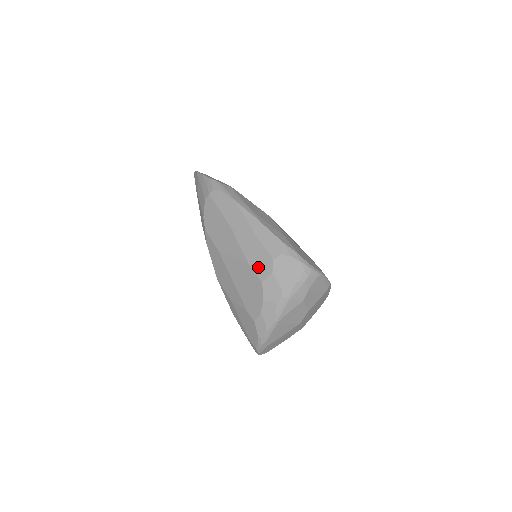
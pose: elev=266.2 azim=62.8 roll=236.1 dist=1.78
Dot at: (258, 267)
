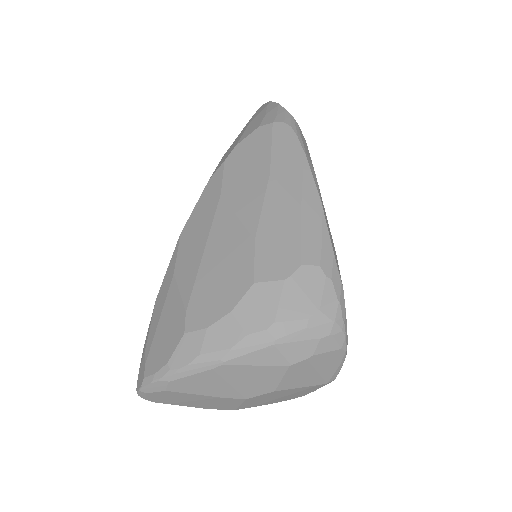
Dot at: (267, 256)
